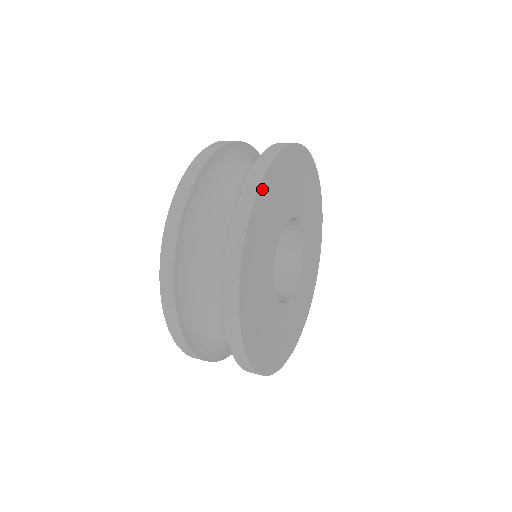
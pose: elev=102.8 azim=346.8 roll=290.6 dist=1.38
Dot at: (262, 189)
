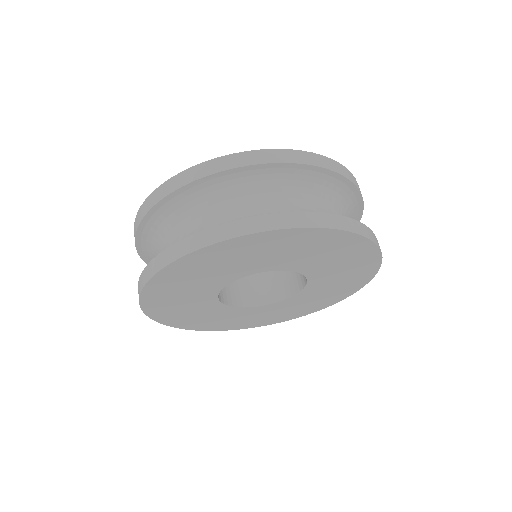
Dot at: (262, 235)
